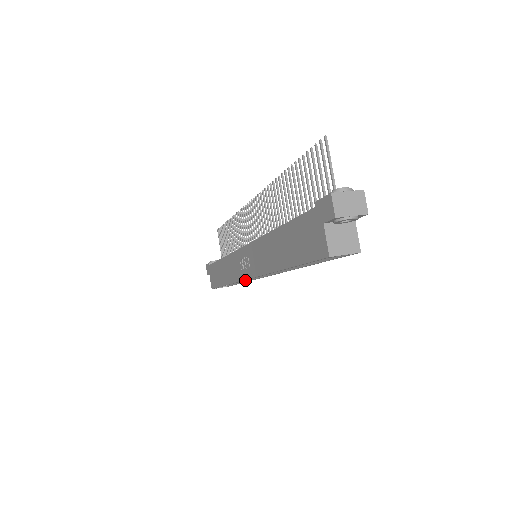
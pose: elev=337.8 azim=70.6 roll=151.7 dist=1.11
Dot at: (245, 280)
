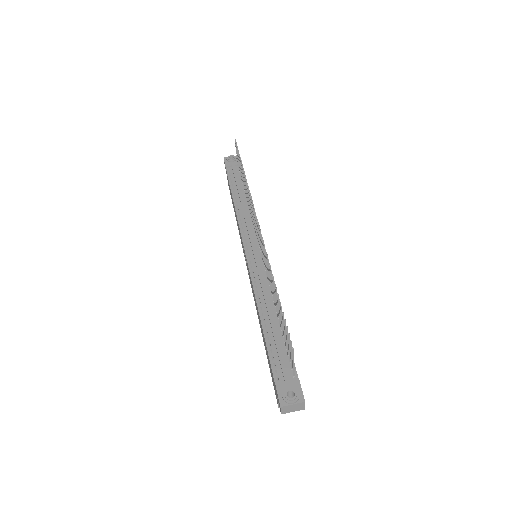
Dot at: occluded
